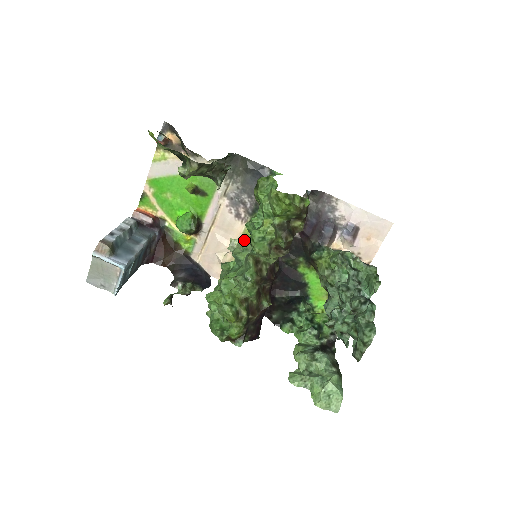
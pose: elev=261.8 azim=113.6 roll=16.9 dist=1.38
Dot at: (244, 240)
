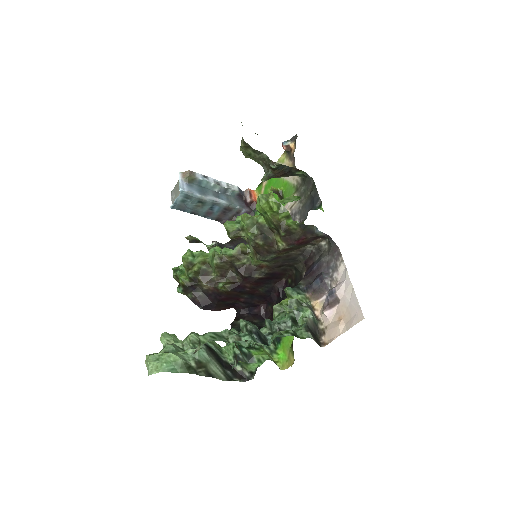
Dot at: occluded
